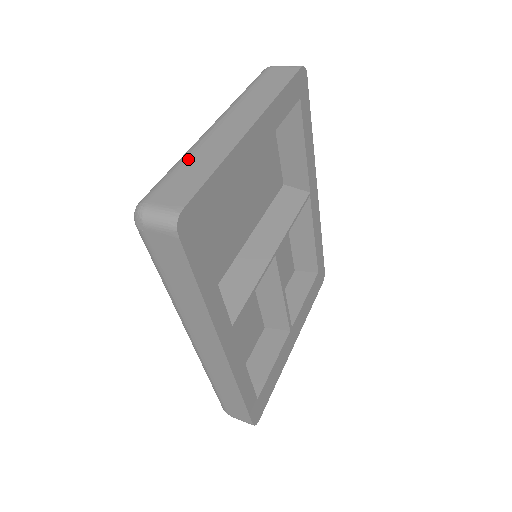
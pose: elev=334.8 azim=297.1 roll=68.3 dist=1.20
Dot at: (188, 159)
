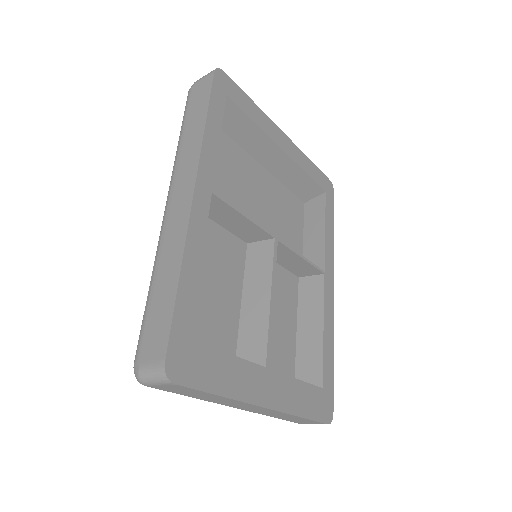
Dot at: occluded
